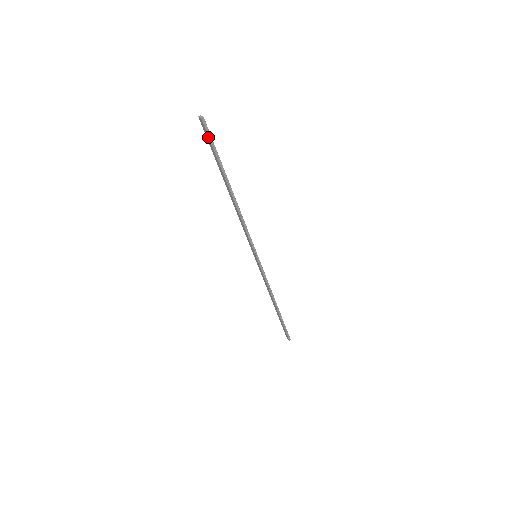
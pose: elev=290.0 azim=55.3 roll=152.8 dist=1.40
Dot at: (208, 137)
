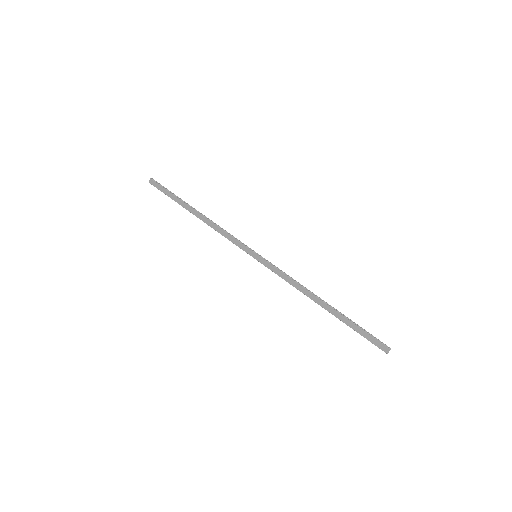
Dot at: (160, 186)
